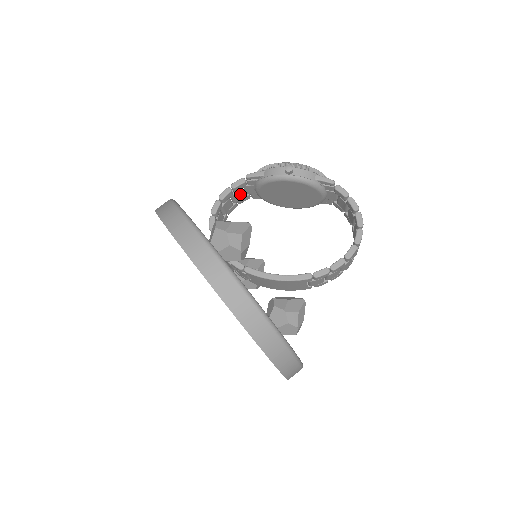
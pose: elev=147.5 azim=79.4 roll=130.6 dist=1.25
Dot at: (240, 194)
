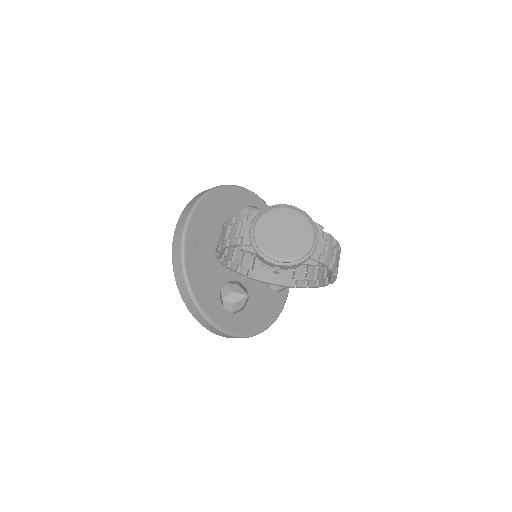
Dot at: occluded
